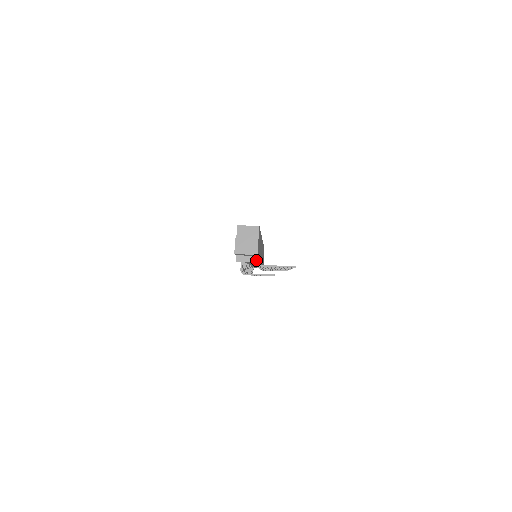
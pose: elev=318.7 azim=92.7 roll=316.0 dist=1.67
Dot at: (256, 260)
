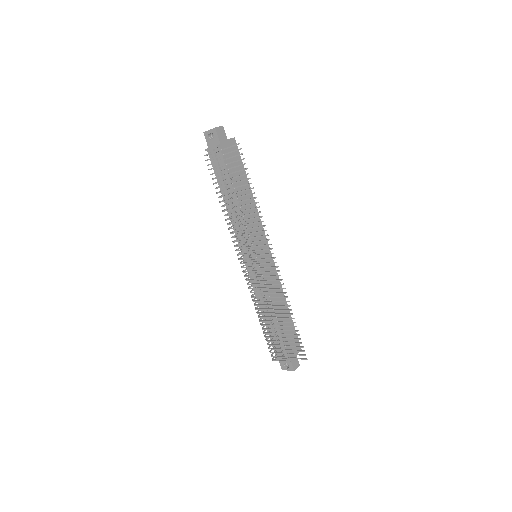
Dot at: (217, 145)
